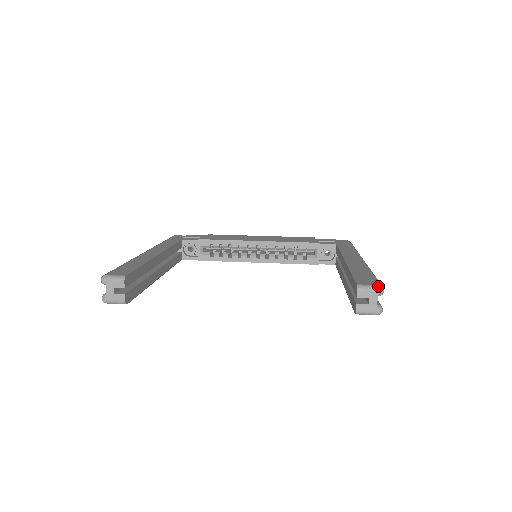
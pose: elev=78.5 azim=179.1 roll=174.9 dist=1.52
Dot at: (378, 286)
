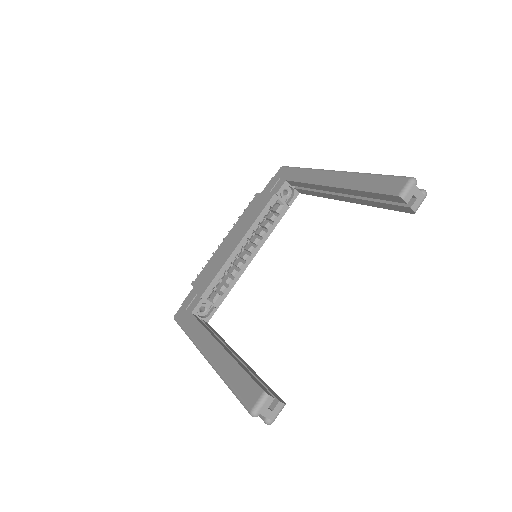
Dot at: (410, 181)
